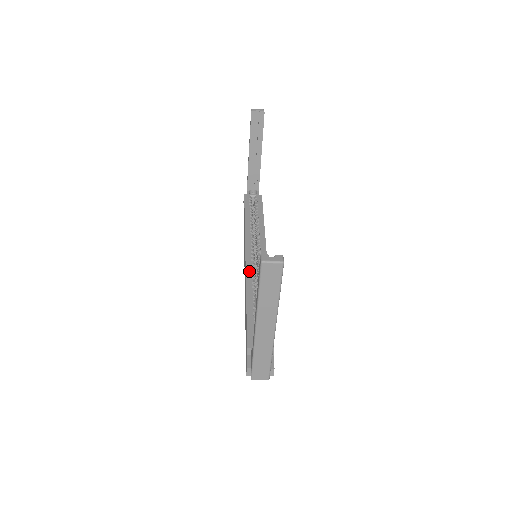
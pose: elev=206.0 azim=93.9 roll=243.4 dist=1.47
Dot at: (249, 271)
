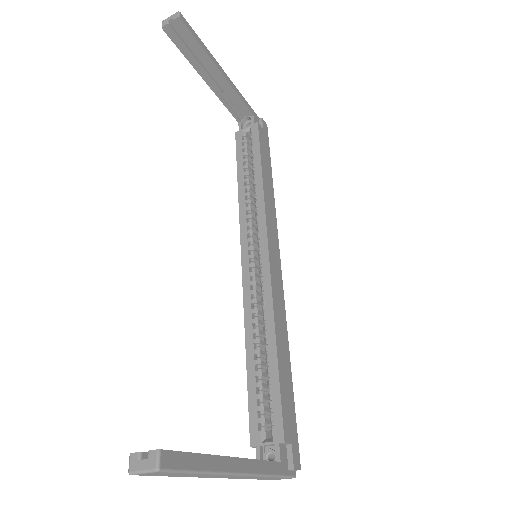
Dot at: (247, 293)
